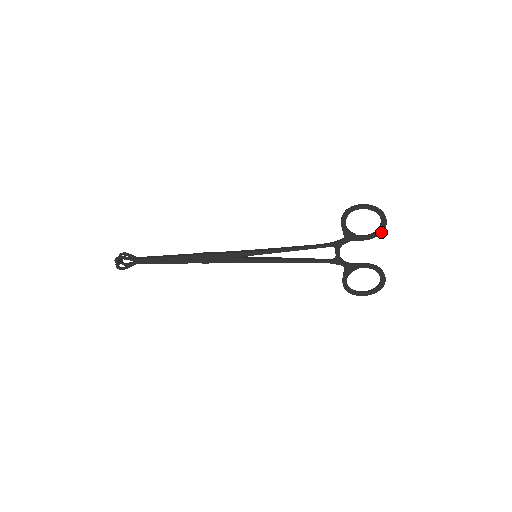
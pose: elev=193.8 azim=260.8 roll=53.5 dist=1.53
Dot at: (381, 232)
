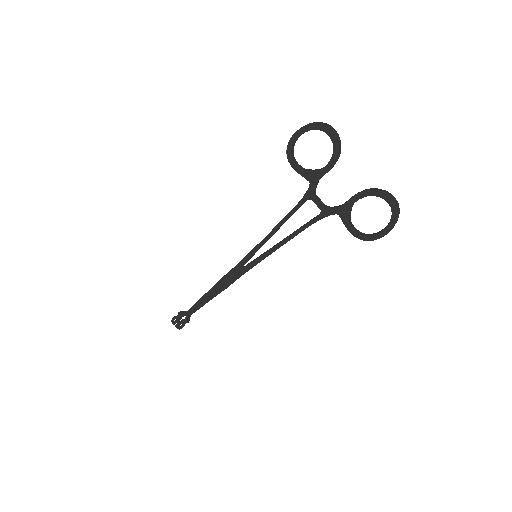
Dot at: (338, 147)
